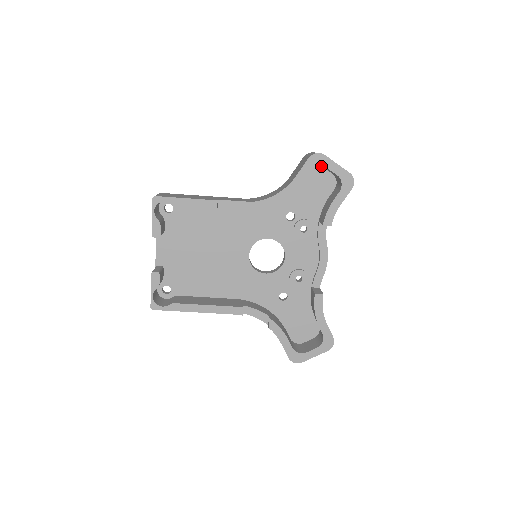
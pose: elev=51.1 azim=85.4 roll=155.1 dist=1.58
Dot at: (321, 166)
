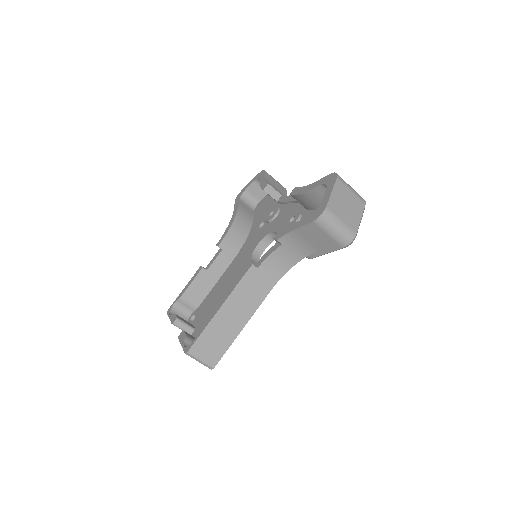
Dot at: (260, 202)
